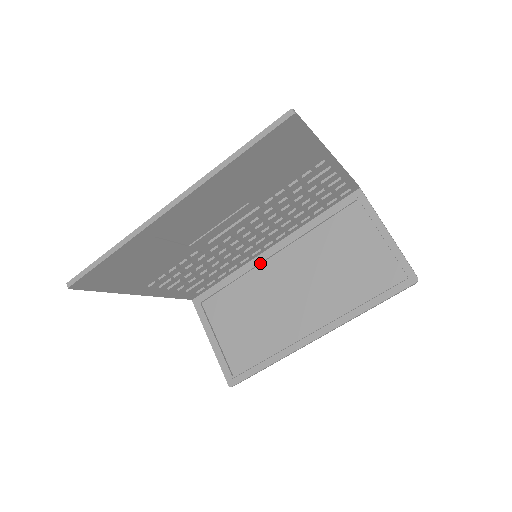
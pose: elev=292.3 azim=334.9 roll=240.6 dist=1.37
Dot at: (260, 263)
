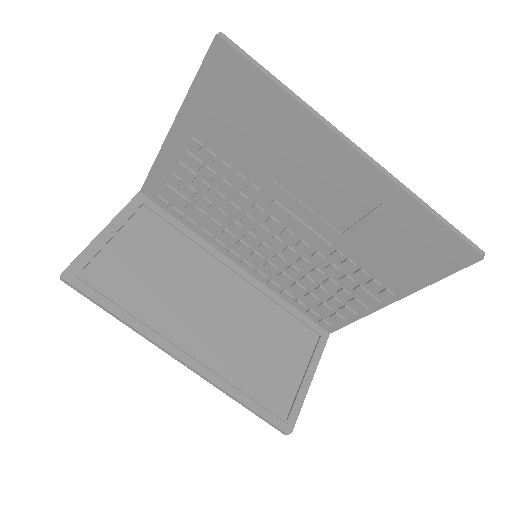
Dot at: (220, 260)
